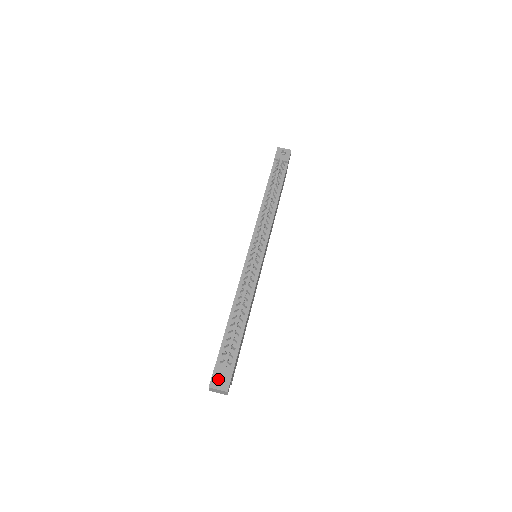
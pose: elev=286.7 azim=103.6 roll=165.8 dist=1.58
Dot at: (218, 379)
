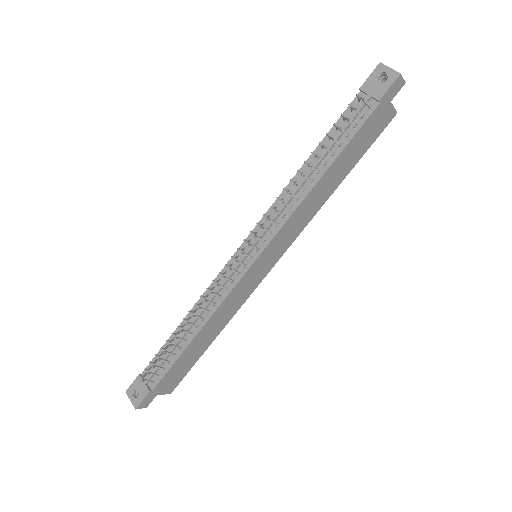
Dot at: (136, 389)
